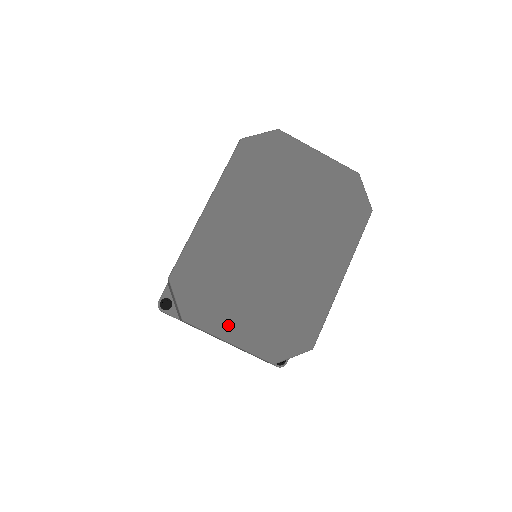
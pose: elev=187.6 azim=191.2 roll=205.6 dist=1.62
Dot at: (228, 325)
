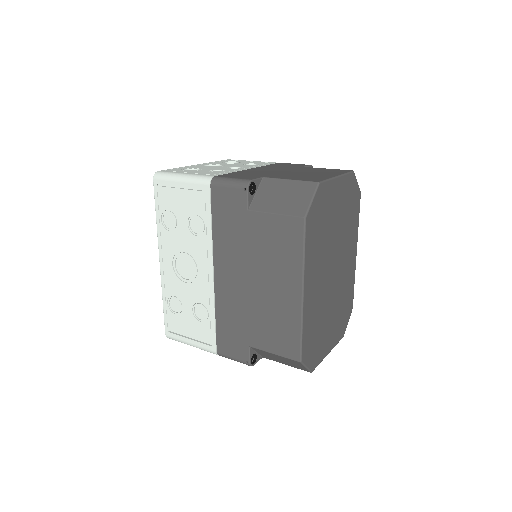
Dot at: (327, 346)
